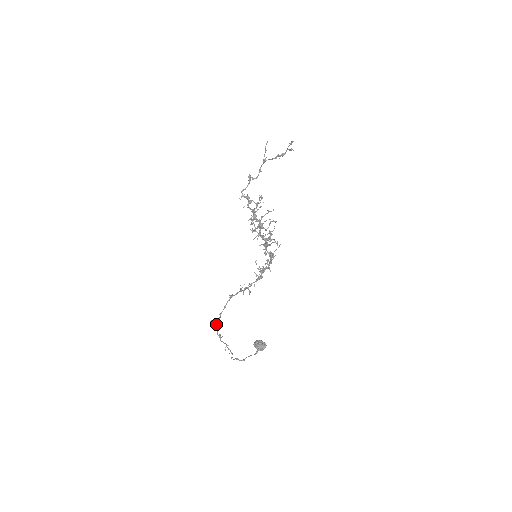
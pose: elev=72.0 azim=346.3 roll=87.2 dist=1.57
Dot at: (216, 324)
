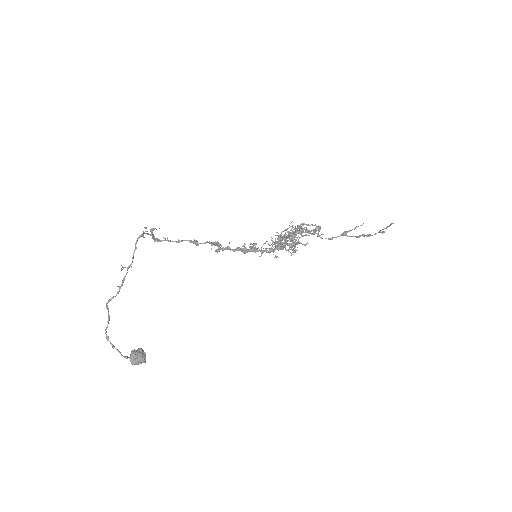
Dot at: (153, 234)
